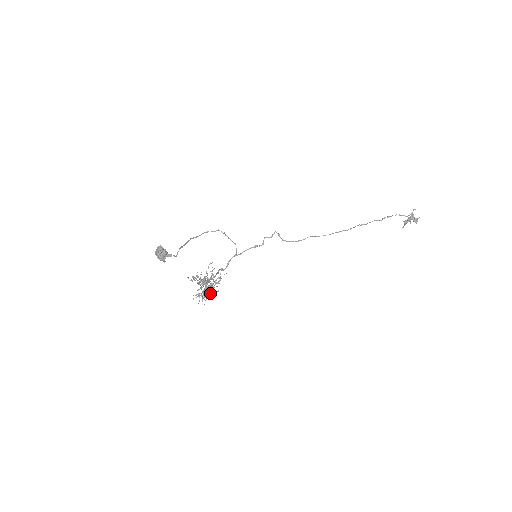
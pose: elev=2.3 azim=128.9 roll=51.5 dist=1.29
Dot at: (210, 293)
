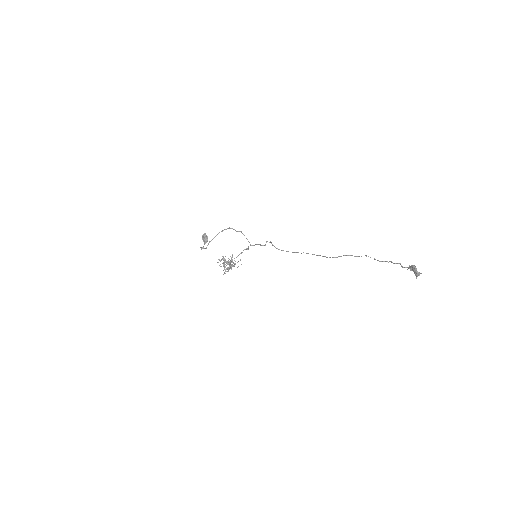
Dot at: occluded
